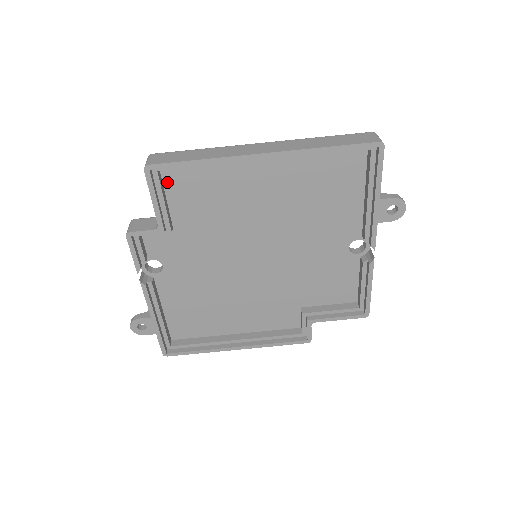
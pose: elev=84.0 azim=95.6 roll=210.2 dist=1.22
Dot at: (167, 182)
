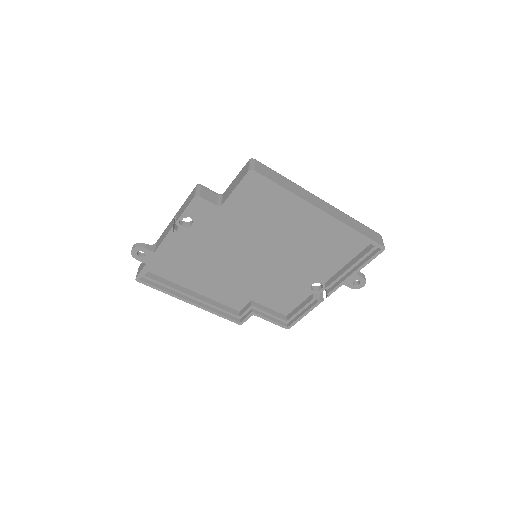
Dot at: (249, 182)
